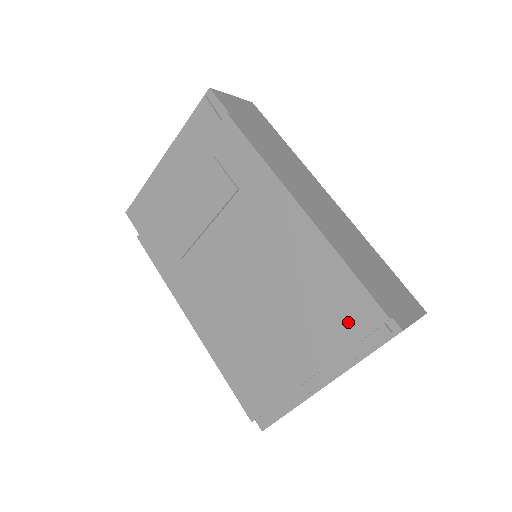
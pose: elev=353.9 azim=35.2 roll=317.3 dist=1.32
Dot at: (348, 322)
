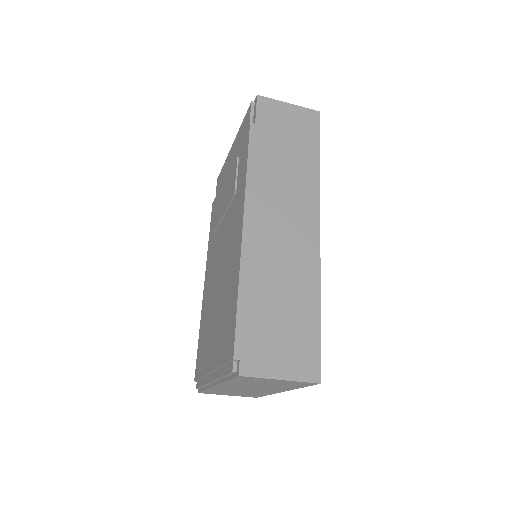
Dot at: (226, 344)
